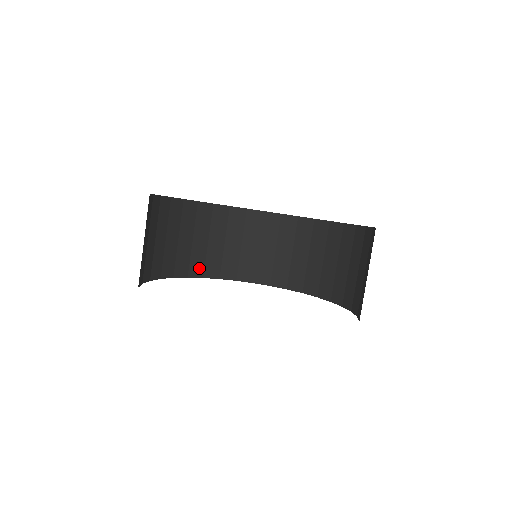
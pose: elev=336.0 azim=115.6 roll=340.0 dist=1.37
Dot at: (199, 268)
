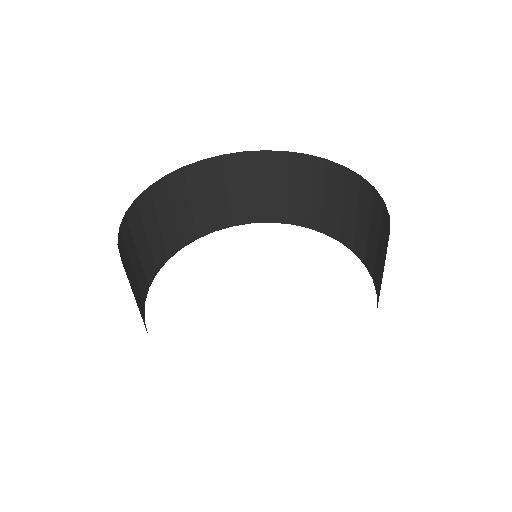
Dot at: (175, 244)
